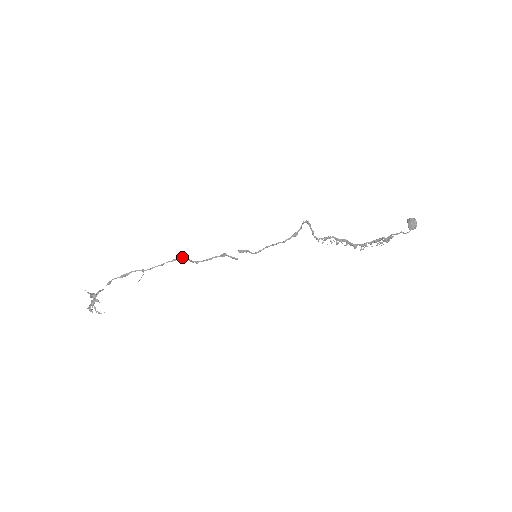
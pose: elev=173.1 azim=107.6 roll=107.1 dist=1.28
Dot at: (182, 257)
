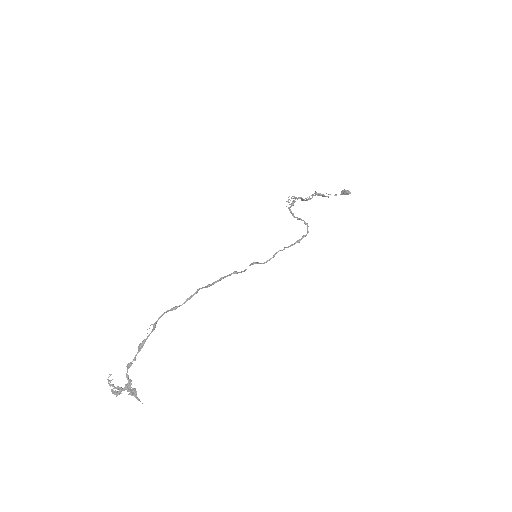
Dot at: (197, 292)
